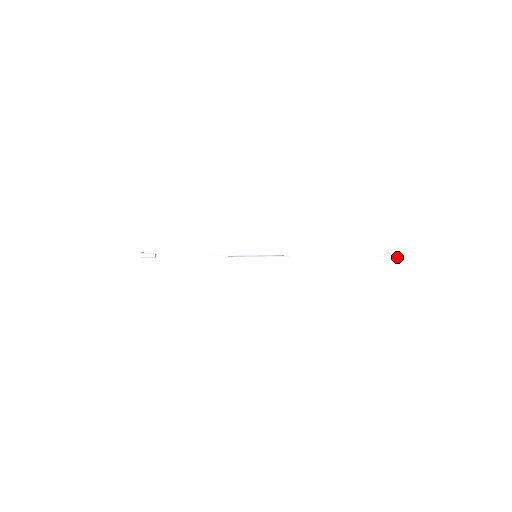
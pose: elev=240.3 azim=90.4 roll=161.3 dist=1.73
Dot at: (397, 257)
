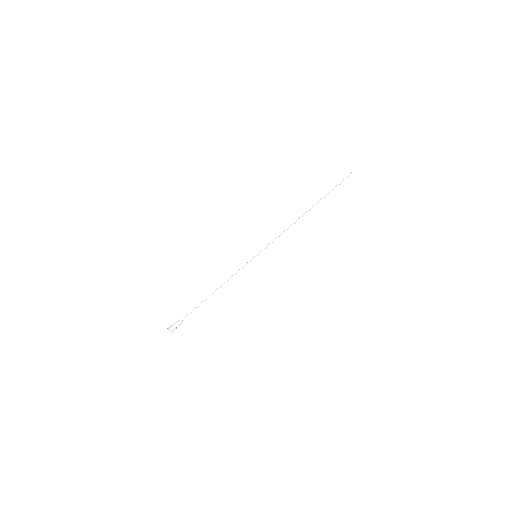
Dot at: occluded
